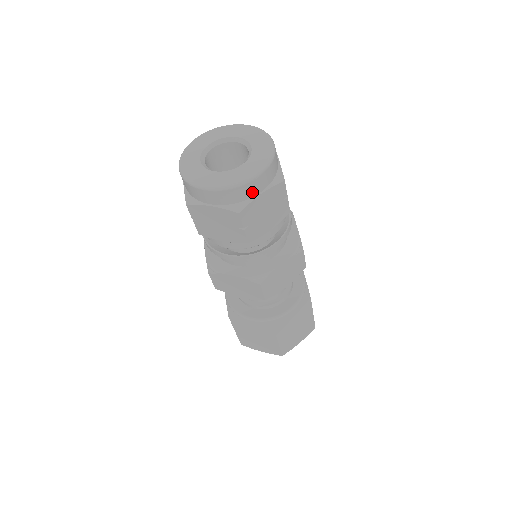
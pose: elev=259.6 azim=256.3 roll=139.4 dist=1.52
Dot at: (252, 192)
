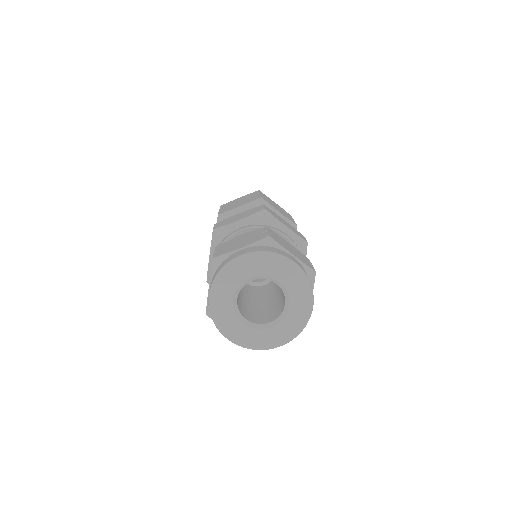
Dot at: occluded
